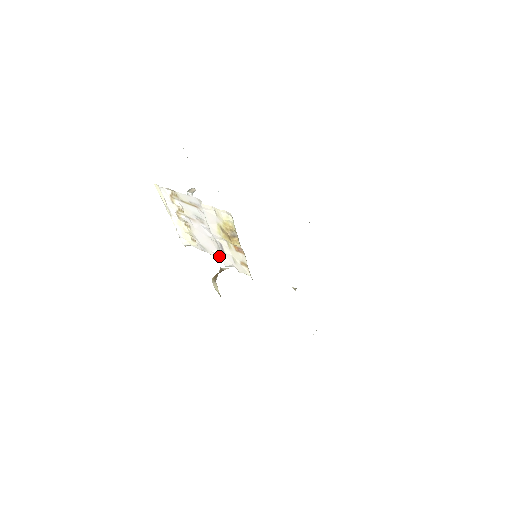
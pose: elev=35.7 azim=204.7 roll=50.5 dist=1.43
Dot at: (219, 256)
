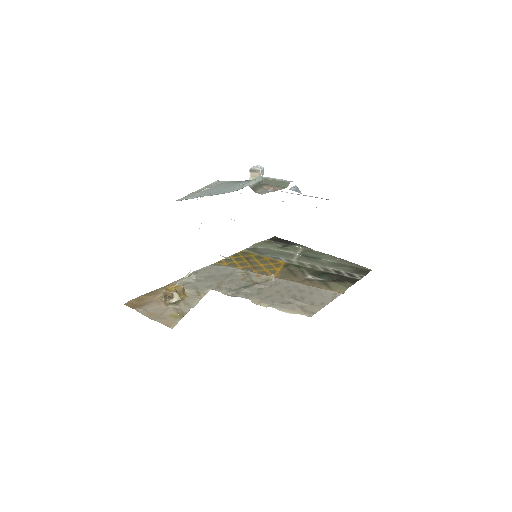
Dot at: occluded
